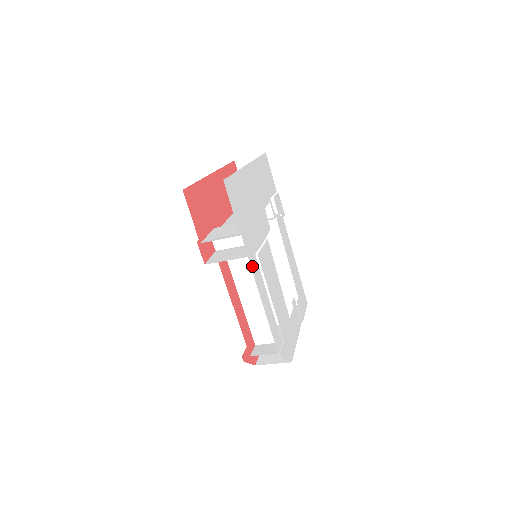
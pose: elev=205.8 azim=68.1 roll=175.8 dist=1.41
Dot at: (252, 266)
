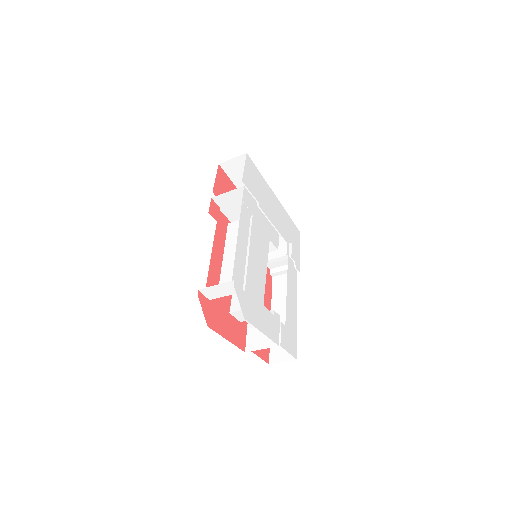
Dot at: (243, 211)
